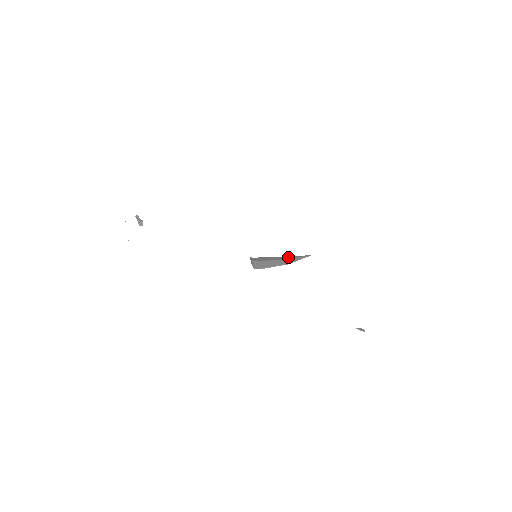
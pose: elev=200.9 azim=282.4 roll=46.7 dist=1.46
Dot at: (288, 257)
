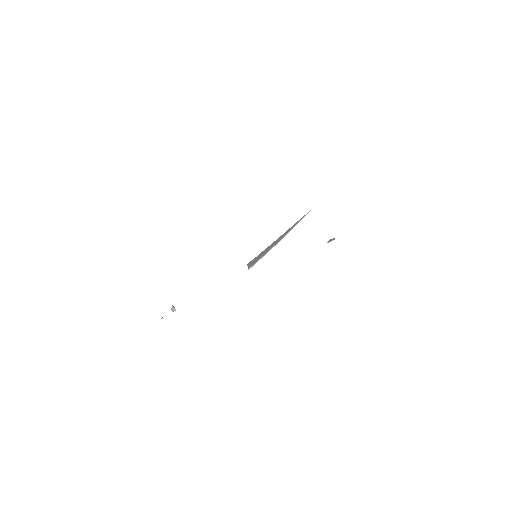
Dot at: occluded
